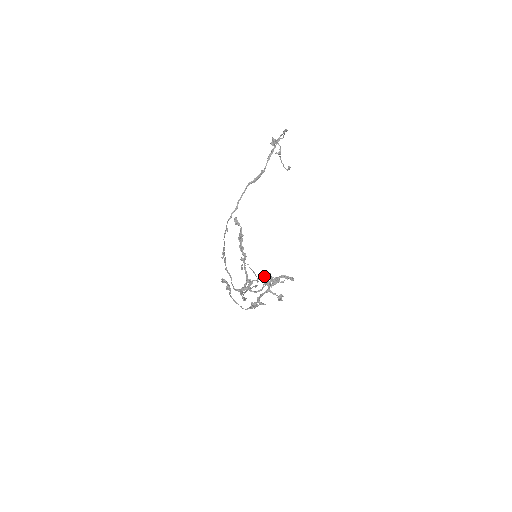
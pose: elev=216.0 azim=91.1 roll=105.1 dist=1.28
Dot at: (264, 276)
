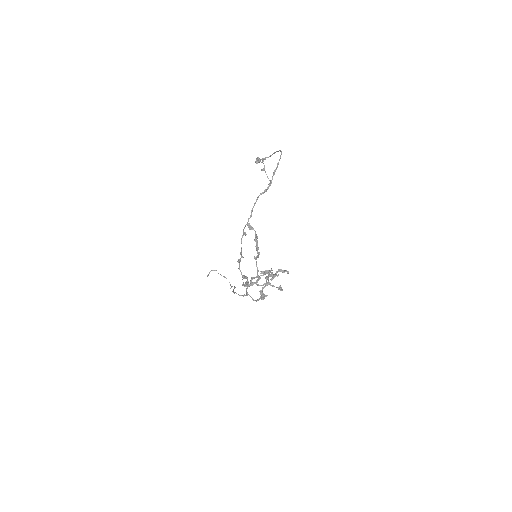
Dot at: (267, 271)
